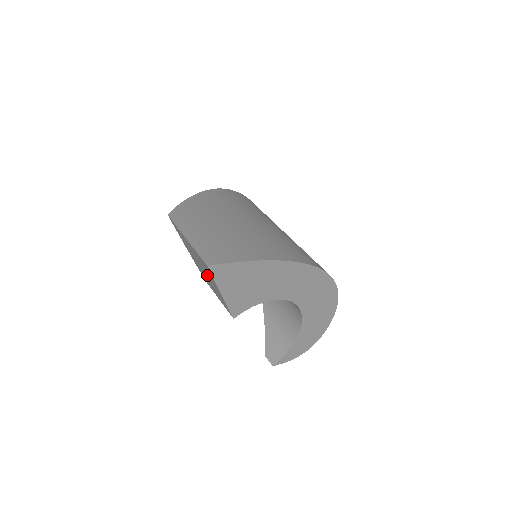
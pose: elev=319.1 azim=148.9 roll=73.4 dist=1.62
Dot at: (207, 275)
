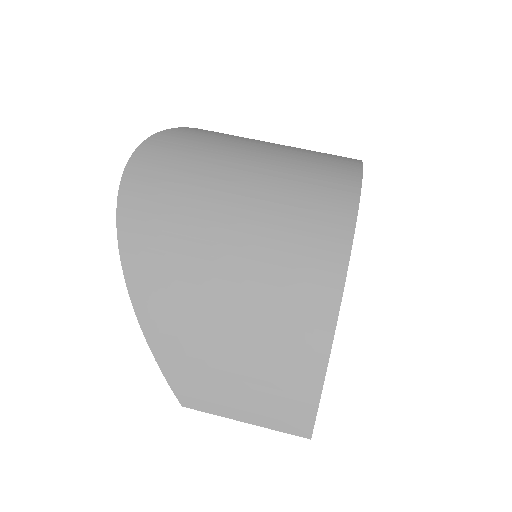
Dot at: occluded
